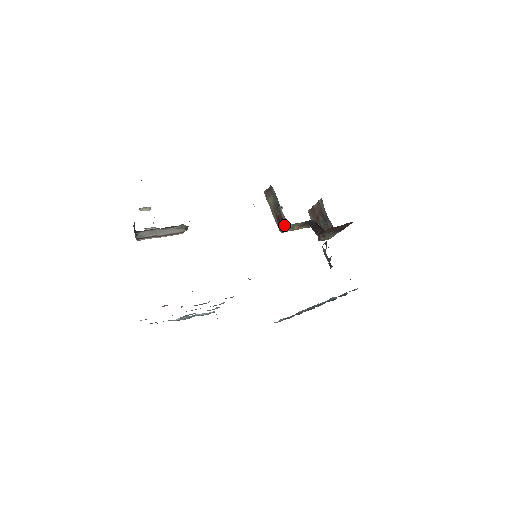
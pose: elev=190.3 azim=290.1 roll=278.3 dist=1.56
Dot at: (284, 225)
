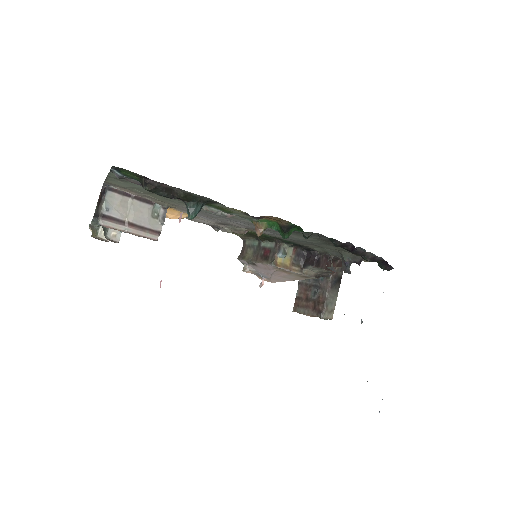
Dot at: (274, 253)
